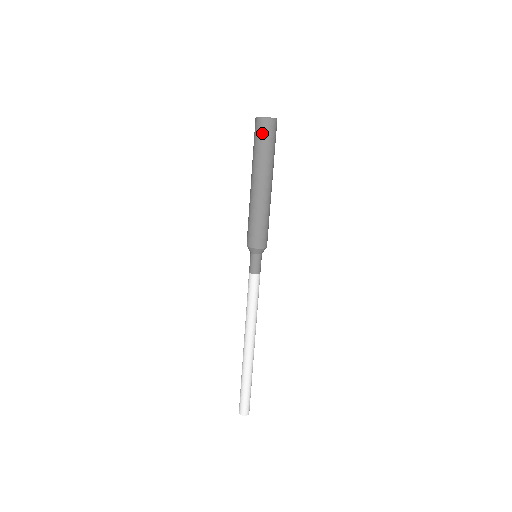
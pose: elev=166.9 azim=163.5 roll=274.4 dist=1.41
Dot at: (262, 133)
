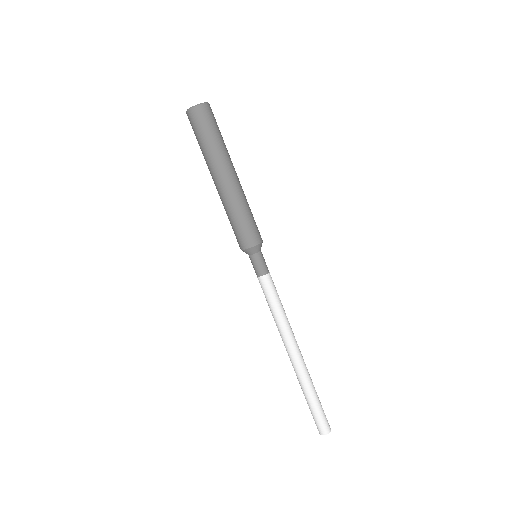
Dot at: (196, 125)
